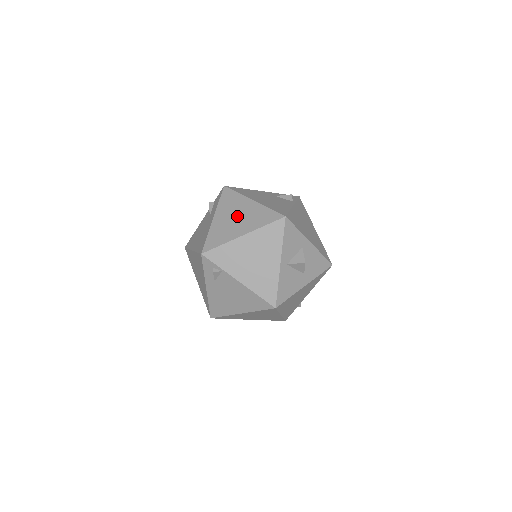
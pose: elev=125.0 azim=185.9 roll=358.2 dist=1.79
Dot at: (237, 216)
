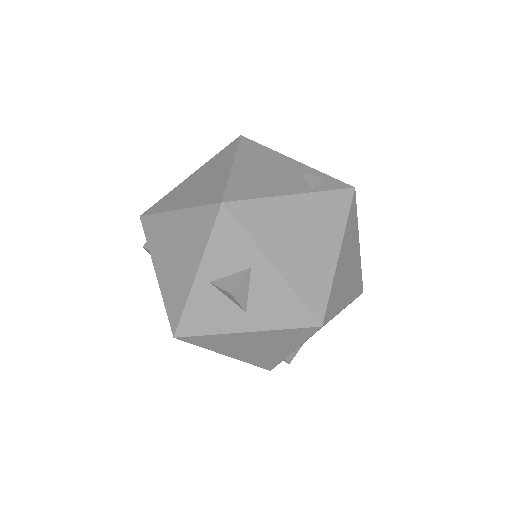
Dot at: (201, 181)
